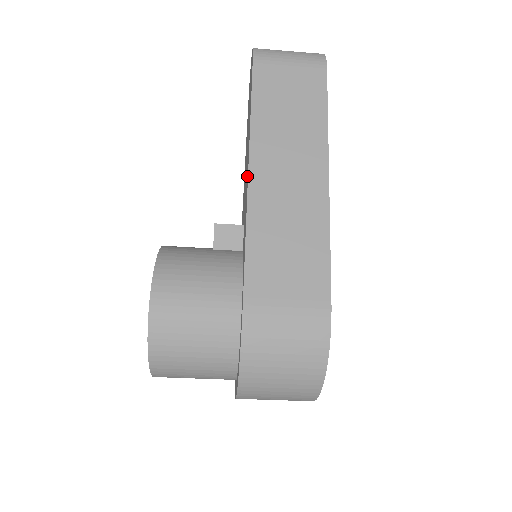
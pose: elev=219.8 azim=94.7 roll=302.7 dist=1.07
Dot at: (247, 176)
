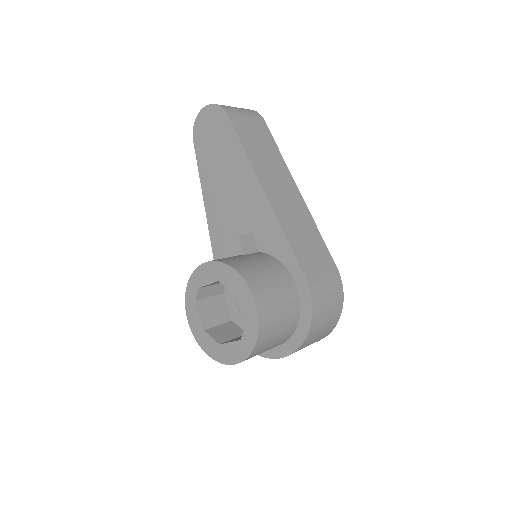
Dot at: (259, 197)
